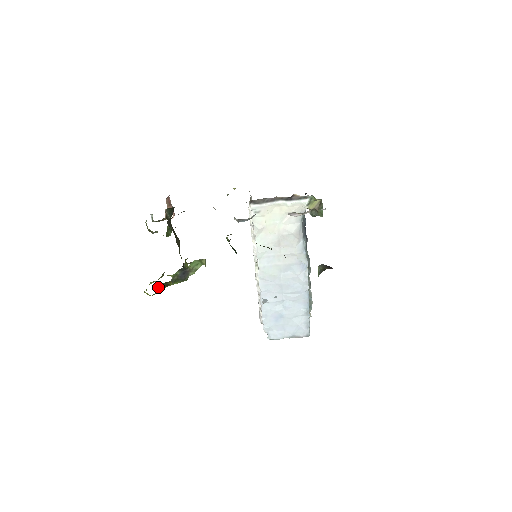
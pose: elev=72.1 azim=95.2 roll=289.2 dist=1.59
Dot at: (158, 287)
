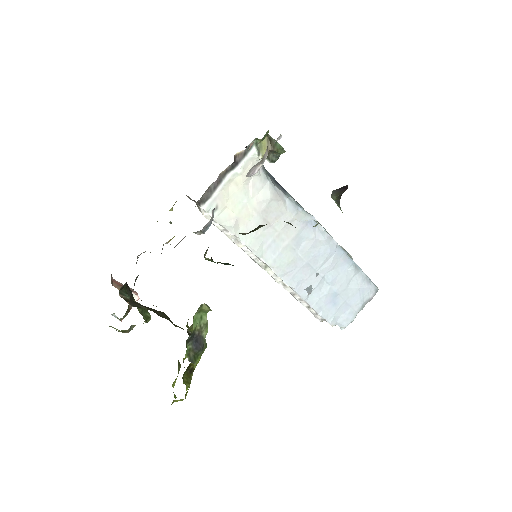
Dot at: (183, 382)
